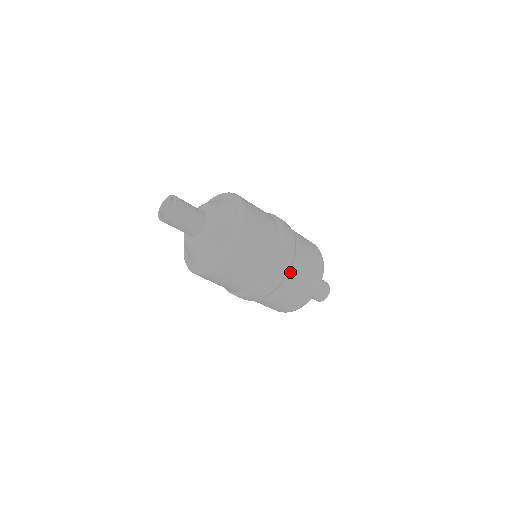
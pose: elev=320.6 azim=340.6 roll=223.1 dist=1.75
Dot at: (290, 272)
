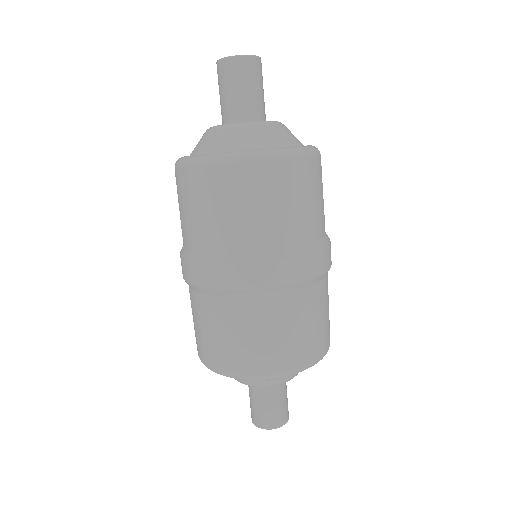
Dot at: (303, 289)
